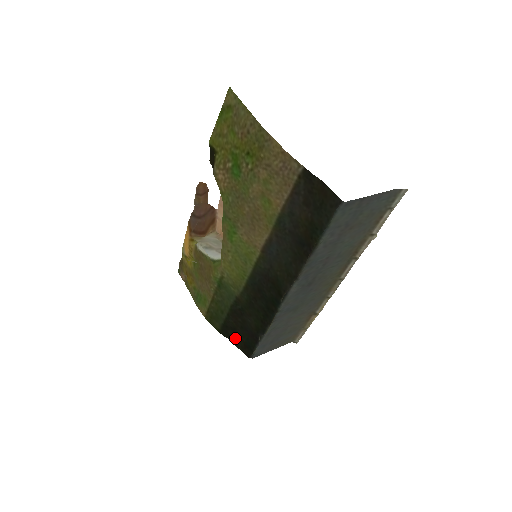
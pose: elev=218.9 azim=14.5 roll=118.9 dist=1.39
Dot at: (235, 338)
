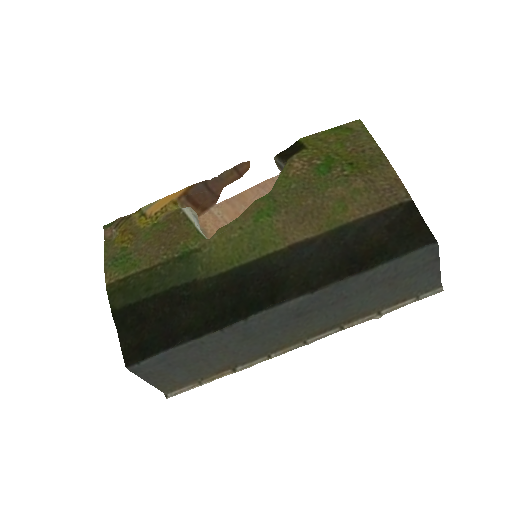
Dot at: (131, 330)
